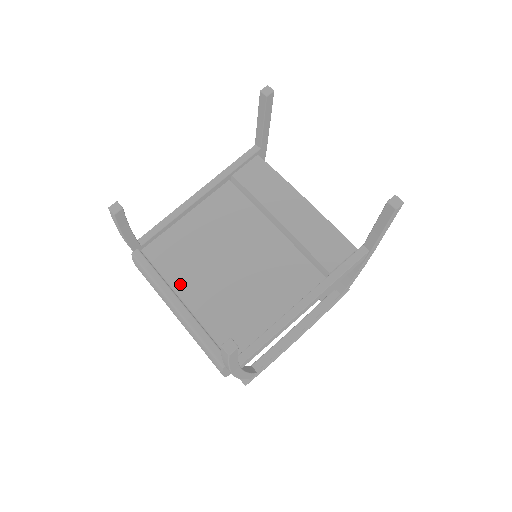
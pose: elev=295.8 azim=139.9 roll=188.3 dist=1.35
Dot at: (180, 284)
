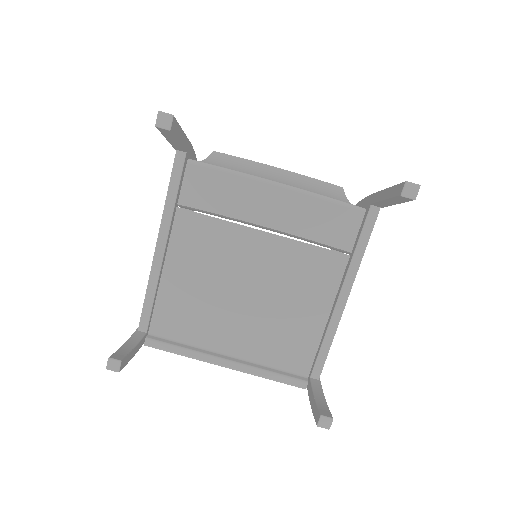
Dot at: (211, 342)
